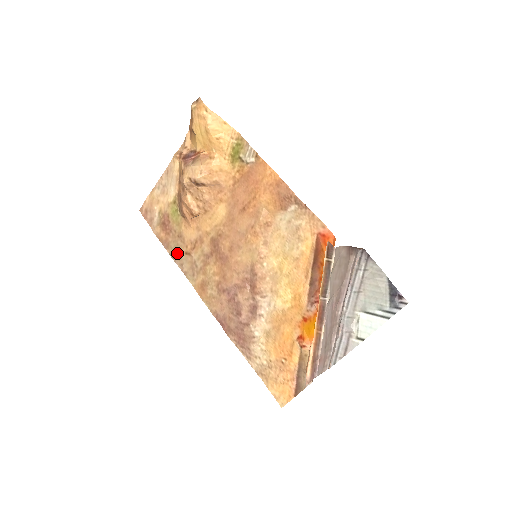
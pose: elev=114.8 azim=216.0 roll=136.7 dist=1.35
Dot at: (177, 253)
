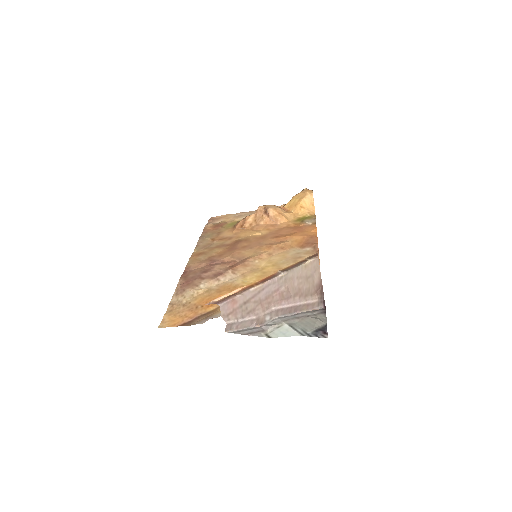
Dot at: (206, 237)
